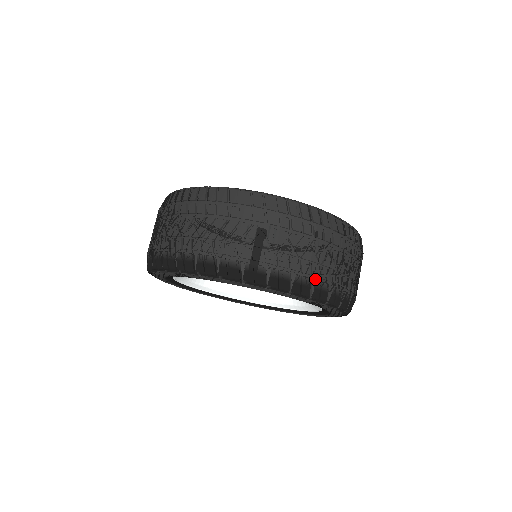
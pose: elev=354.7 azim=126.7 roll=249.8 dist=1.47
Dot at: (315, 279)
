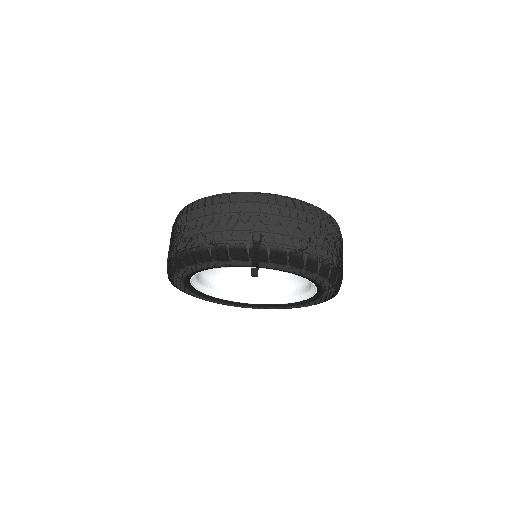
Dot at: (338, 269)
